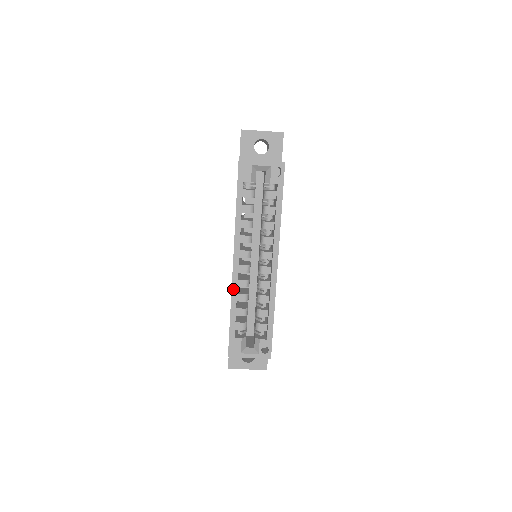
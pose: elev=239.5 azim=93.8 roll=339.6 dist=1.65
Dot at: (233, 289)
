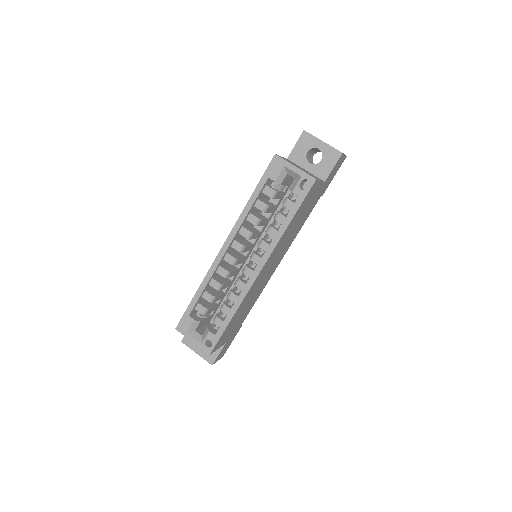
Dot at: (210, 271)
